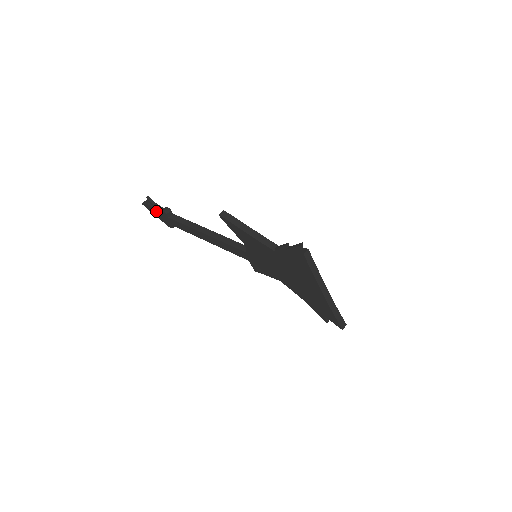
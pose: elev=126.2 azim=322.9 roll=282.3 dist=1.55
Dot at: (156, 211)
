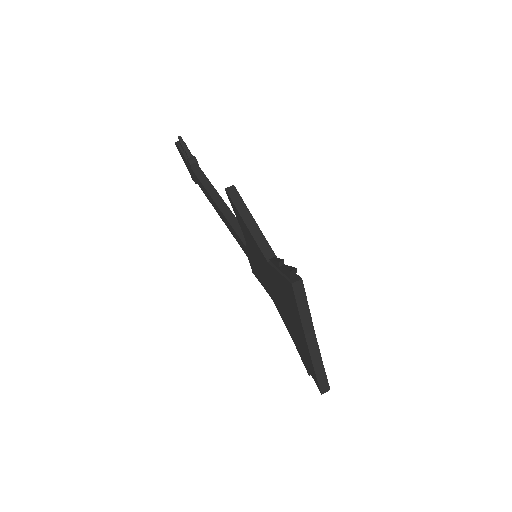
Dot at: (184, 157)
